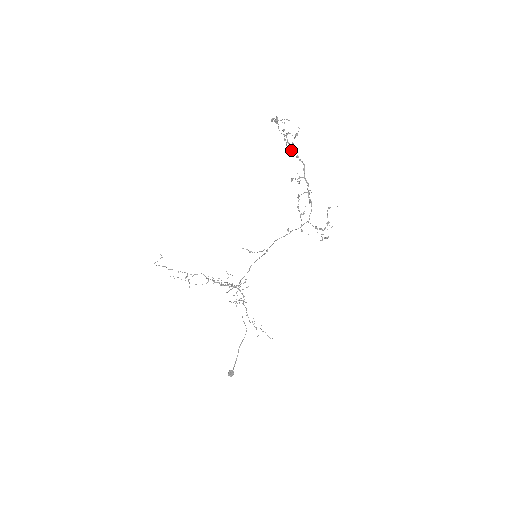
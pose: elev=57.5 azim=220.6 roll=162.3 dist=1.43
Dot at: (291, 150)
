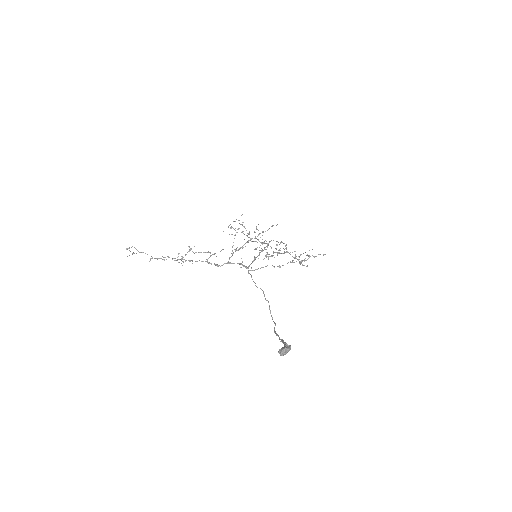
Dot at: (248, 237)
